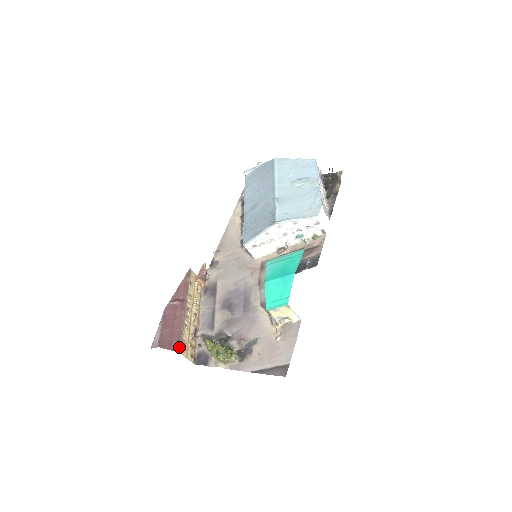
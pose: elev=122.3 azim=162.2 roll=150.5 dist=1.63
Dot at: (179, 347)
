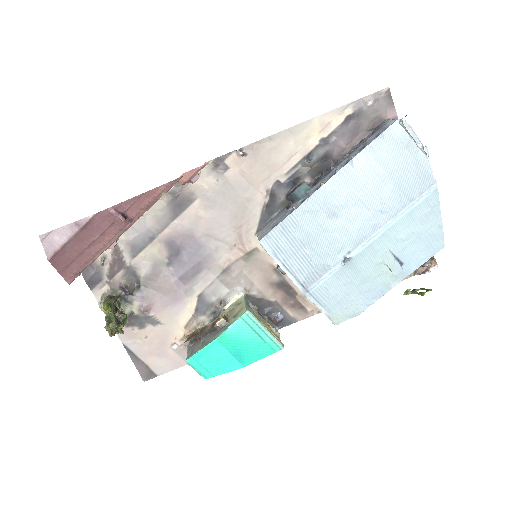
Dot at: (74, 278)
